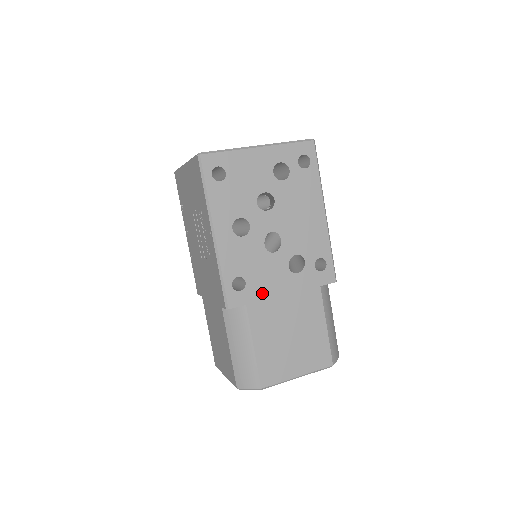
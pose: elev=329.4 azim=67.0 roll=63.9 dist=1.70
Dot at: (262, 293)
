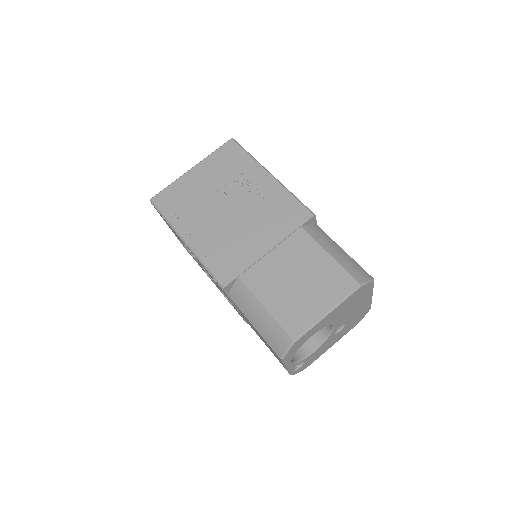
Dot at: occluded
